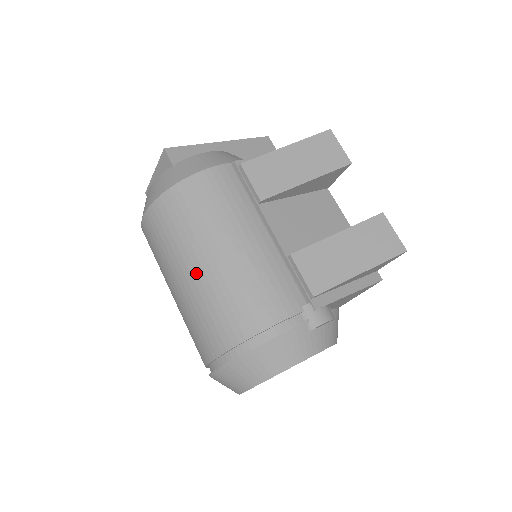
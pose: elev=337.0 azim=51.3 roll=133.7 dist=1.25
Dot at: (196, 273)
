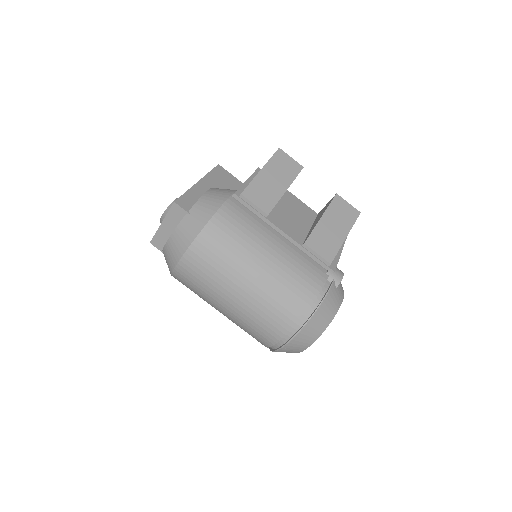
Dot at: (251, 283)
